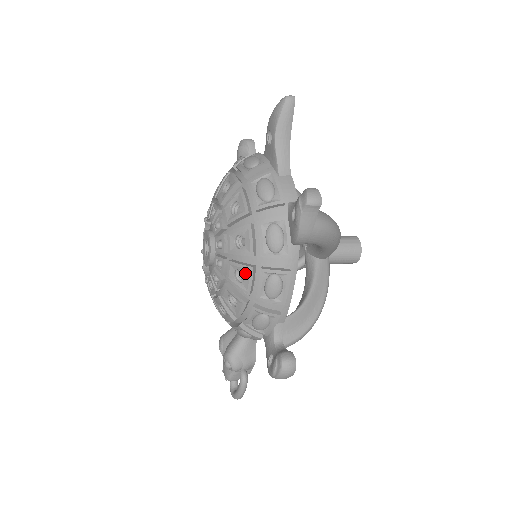
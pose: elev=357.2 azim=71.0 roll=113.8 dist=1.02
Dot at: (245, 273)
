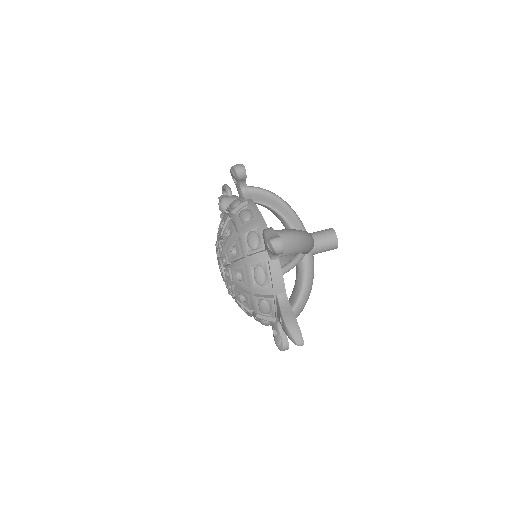
Dot at: occluded
